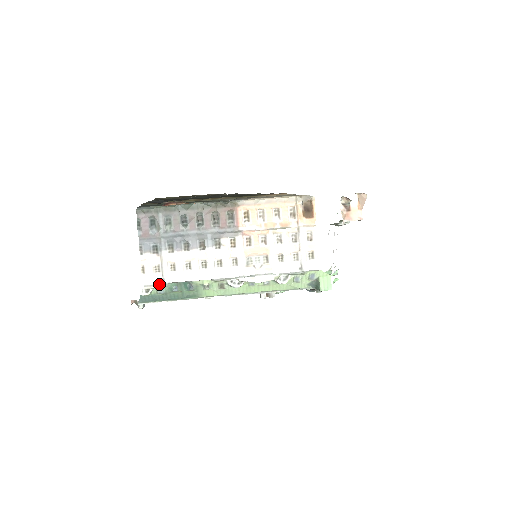
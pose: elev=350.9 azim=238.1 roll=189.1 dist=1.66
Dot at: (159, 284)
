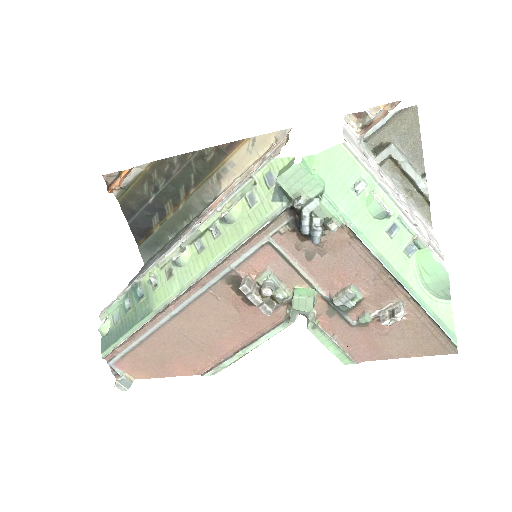
Dot at: (113, 303)
